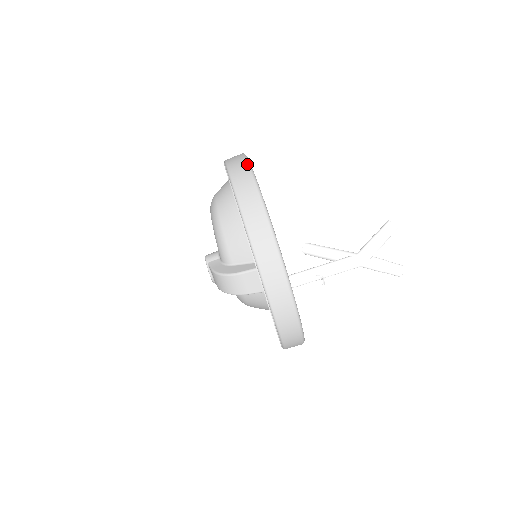
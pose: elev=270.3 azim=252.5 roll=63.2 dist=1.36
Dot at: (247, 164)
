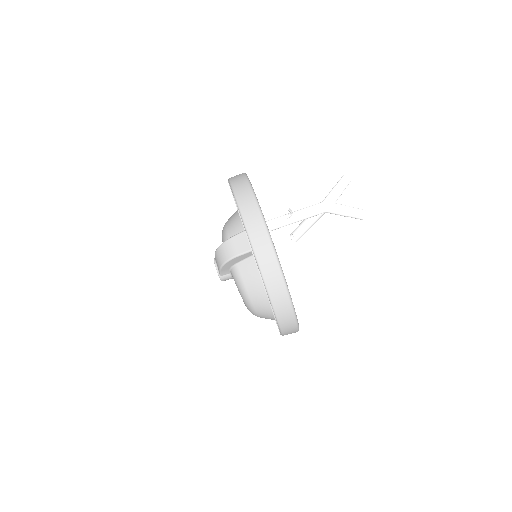
Dot at: occluded
